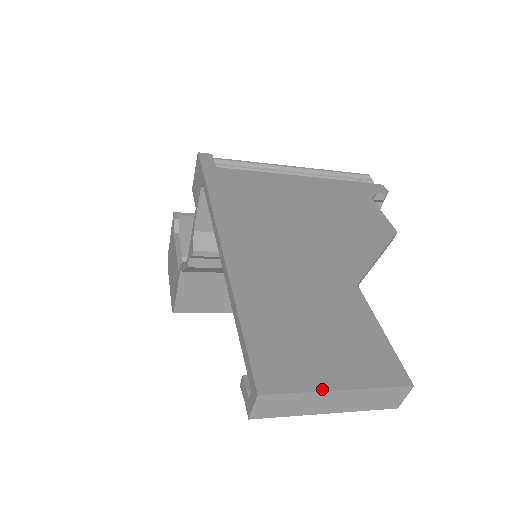
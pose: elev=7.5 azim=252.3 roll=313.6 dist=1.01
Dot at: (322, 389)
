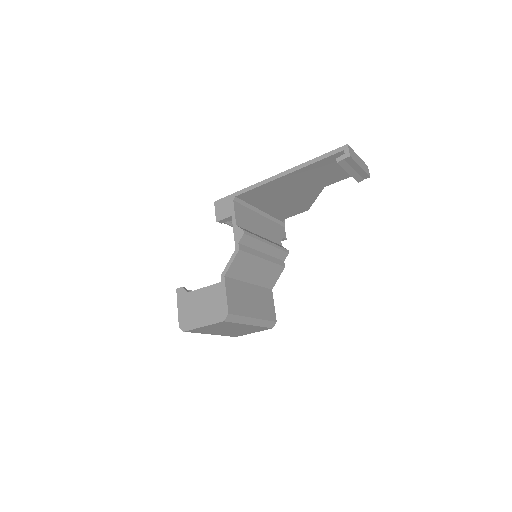
Dot at: (355, 153)
